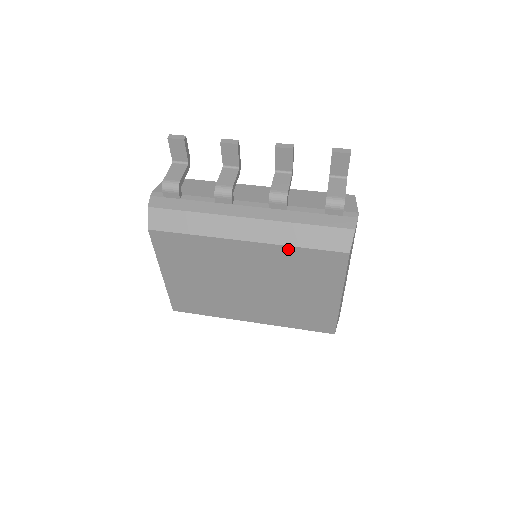
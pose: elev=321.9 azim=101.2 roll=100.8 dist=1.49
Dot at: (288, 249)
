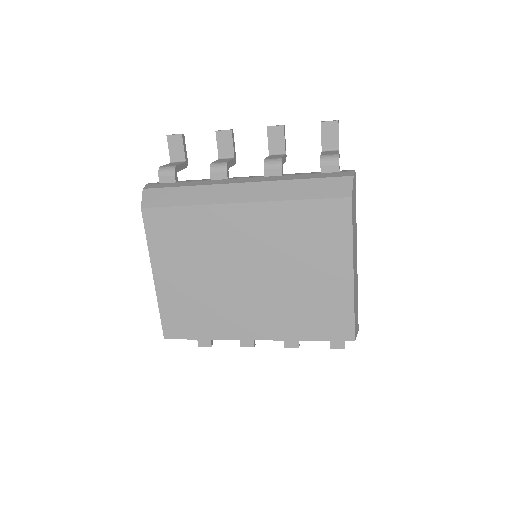
Dot at: (287, 205)
